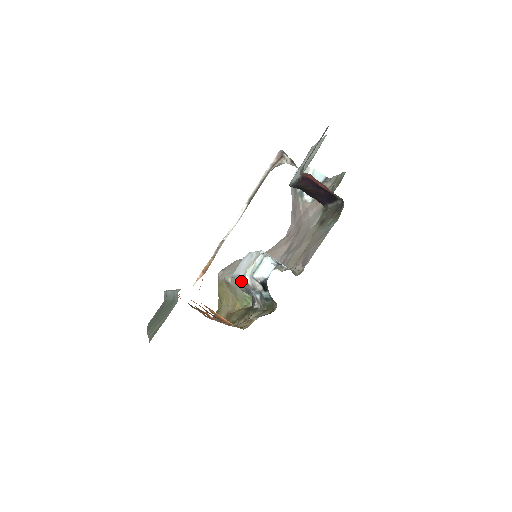
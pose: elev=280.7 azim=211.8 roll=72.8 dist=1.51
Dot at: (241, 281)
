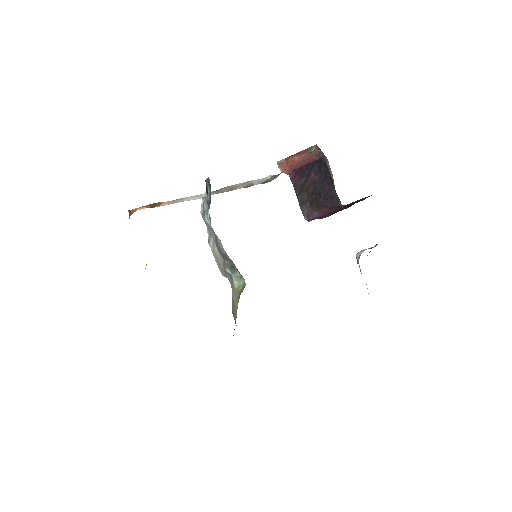
Dot at: (212, 244)
